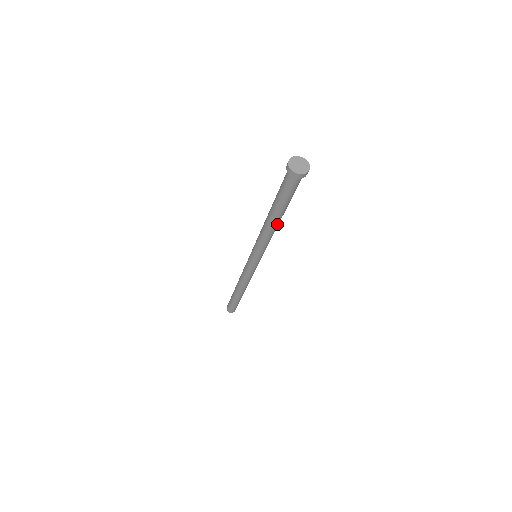
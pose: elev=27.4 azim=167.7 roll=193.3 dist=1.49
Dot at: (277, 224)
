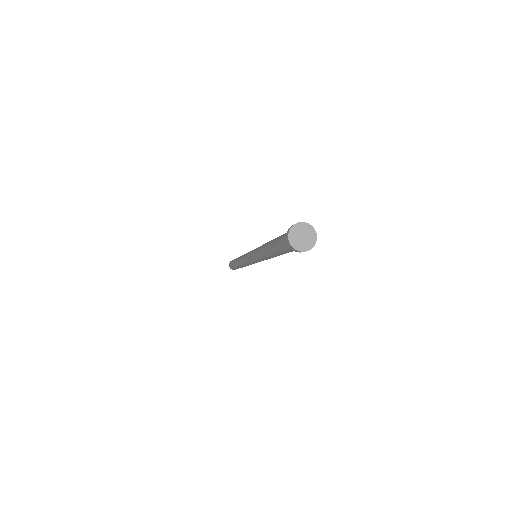
Dot at: occluded
